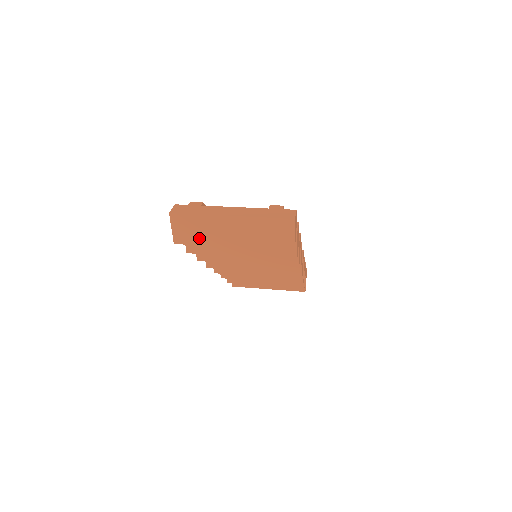
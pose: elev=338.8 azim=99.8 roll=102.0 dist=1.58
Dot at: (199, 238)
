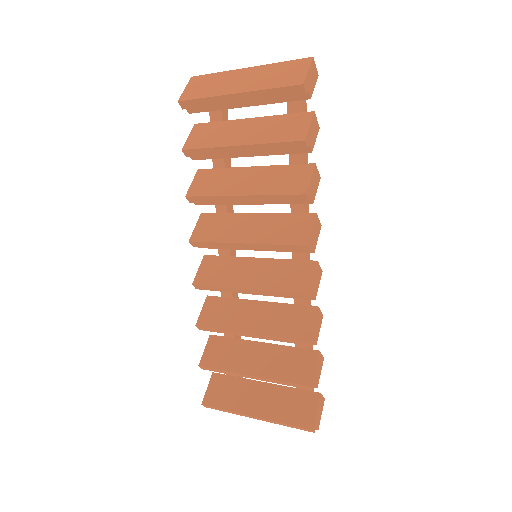
Dot at: (206, 92)
